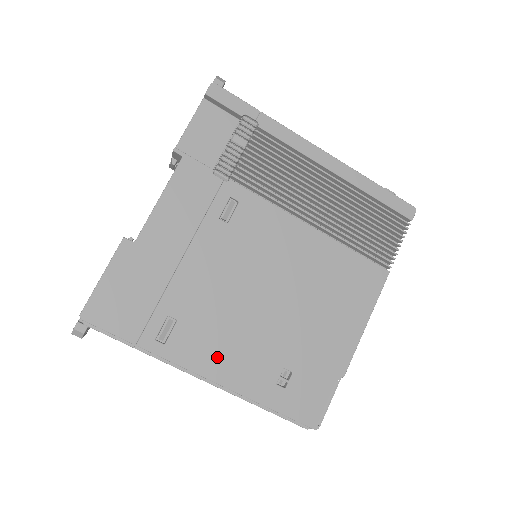
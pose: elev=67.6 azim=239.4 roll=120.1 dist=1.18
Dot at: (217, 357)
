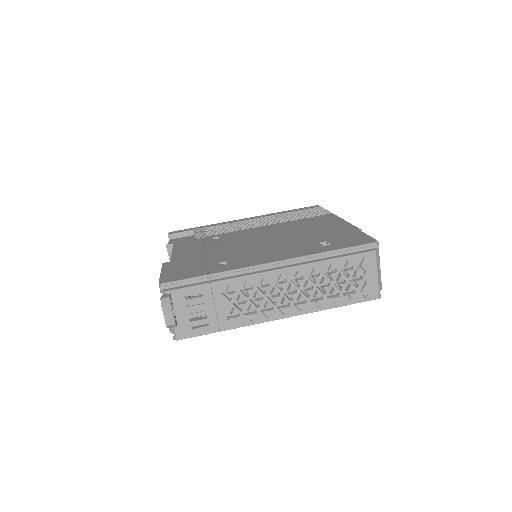
Dot at: (269, 257)
